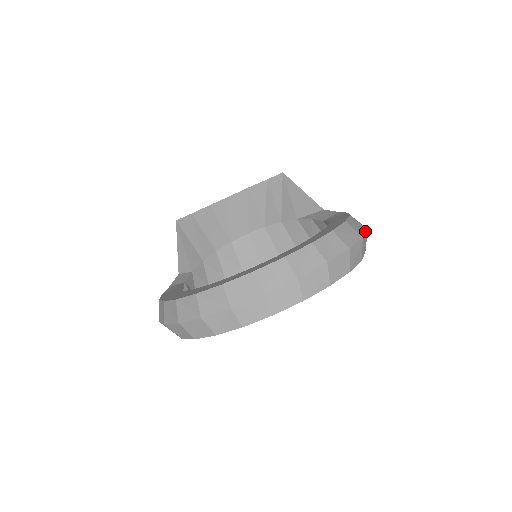
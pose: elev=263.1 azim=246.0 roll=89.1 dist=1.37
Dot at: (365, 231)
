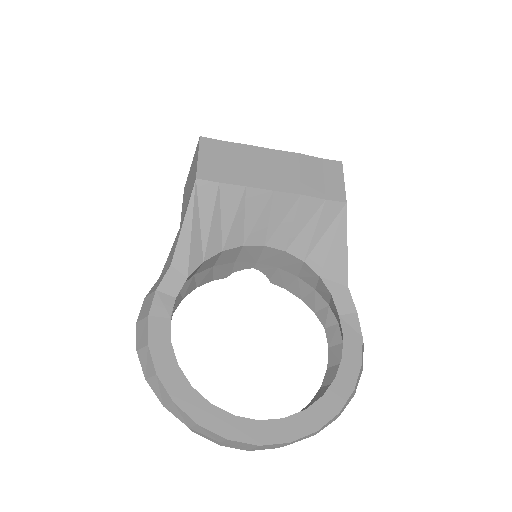
Dot at: occluded
